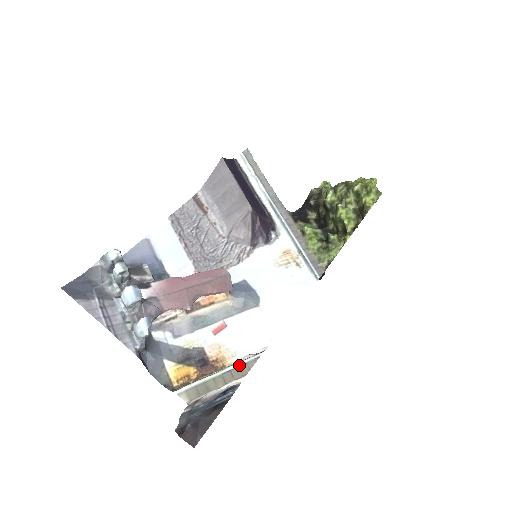
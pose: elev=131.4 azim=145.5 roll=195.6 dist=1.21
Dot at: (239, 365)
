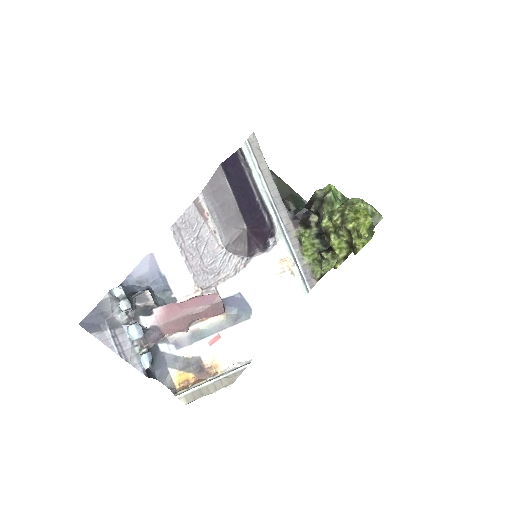
Dot at: (228, 375)
